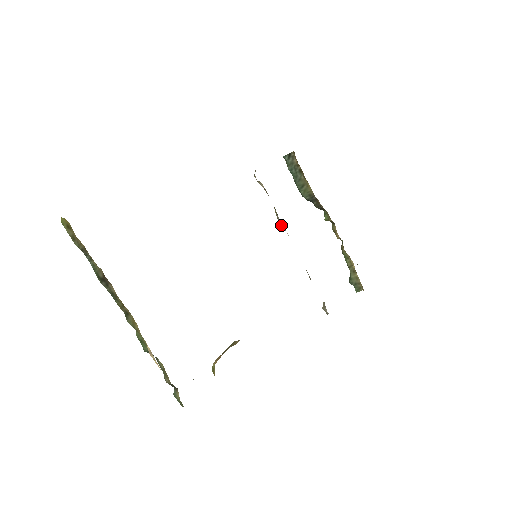
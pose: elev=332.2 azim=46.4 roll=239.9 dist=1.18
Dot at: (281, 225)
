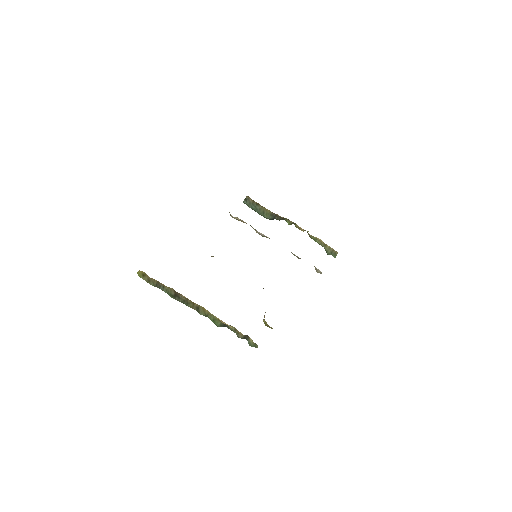
Dot at: (262, 236)
